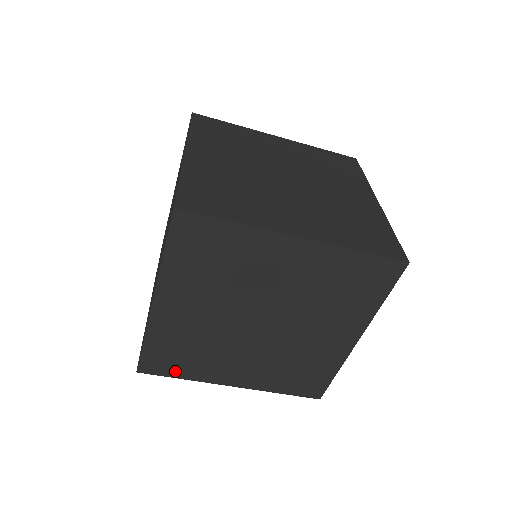
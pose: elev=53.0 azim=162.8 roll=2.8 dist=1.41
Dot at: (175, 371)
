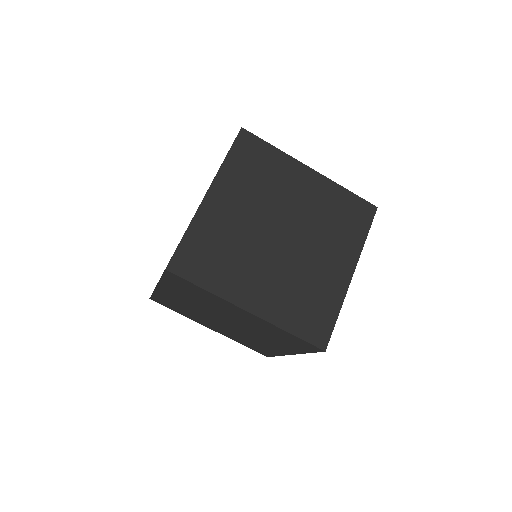
Dot at: (201, 277)
